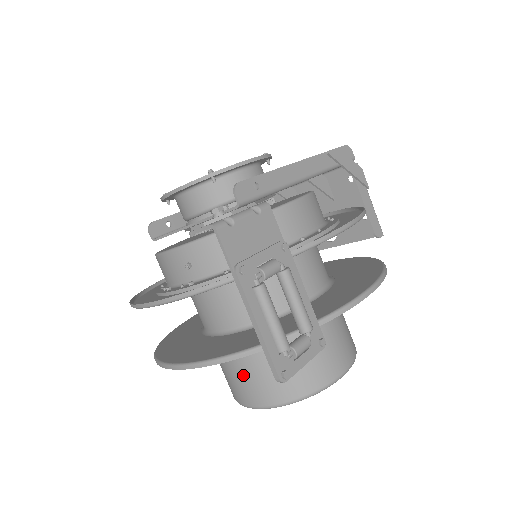
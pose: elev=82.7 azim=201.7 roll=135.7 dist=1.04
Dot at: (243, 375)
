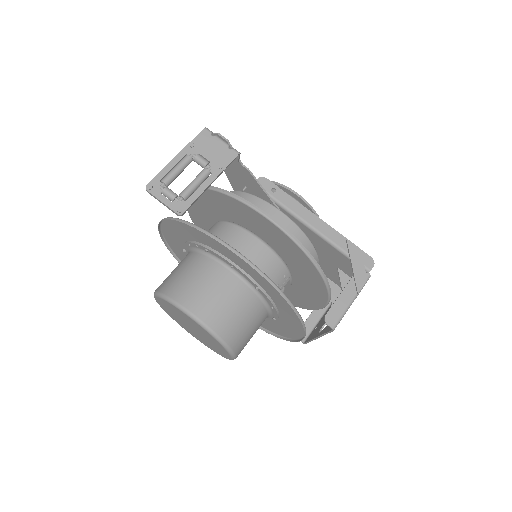
Dot at: occluded
